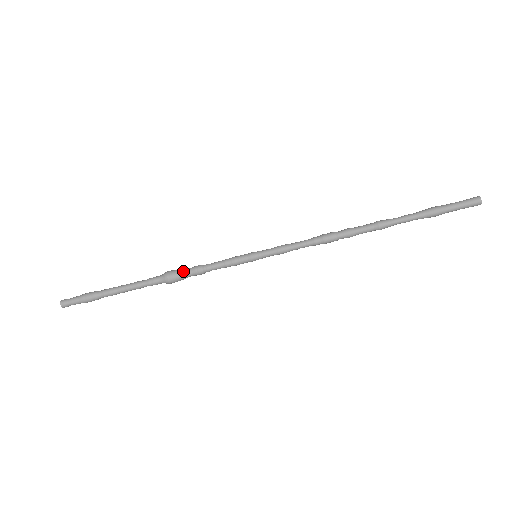
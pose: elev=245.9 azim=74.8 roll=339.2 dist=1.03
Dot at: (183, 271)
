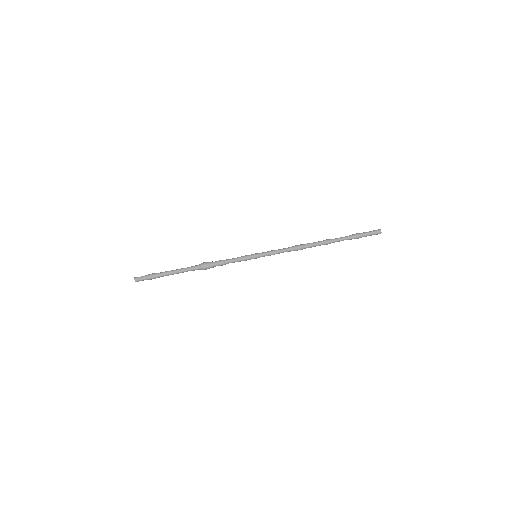
Dot at: (212, 261)
